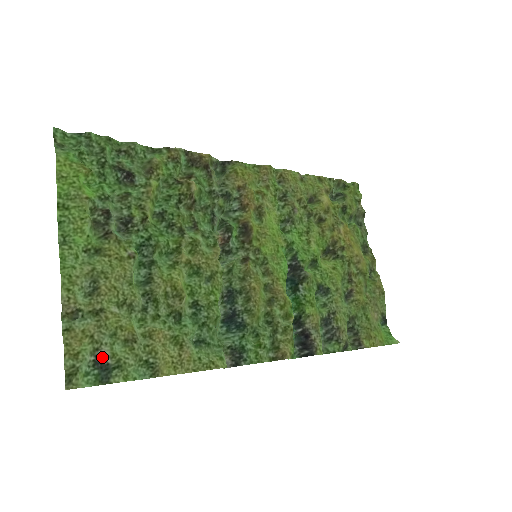
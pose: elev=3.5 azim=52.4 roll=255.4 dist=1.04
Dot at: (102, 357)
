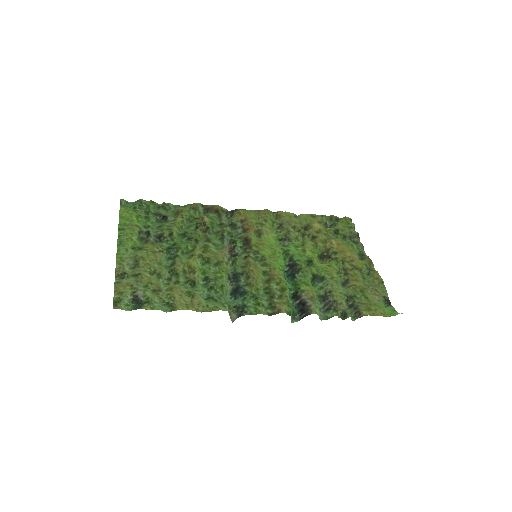
Dot at: (138, 296)
